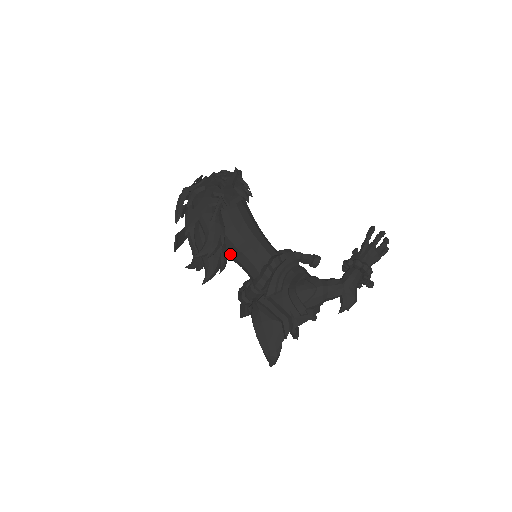
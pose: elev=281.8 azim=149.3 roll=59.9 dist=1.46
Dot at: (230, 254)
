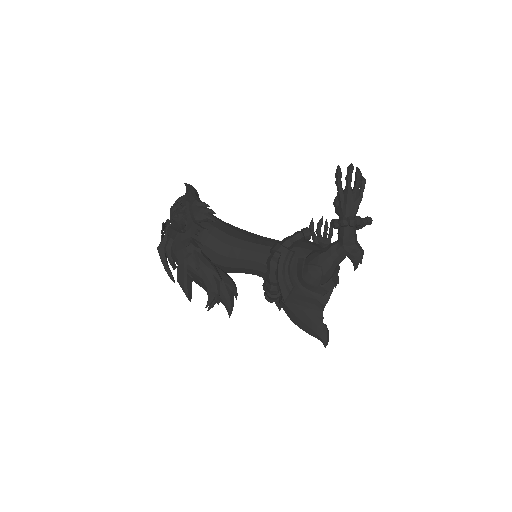
Dot at: occluded
